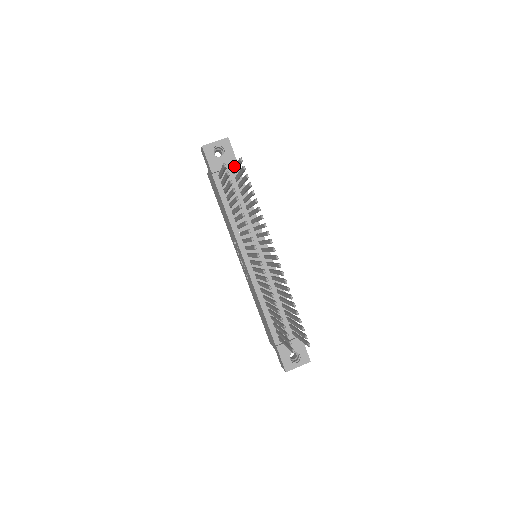
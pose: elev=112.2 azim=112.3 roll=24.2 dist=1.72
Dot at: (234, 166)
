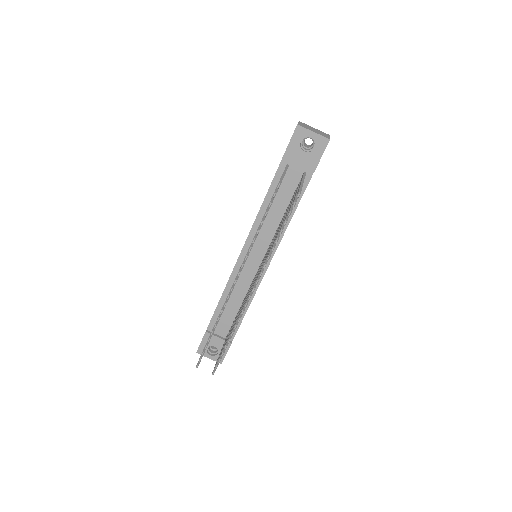
Dot at: (310, 169)
